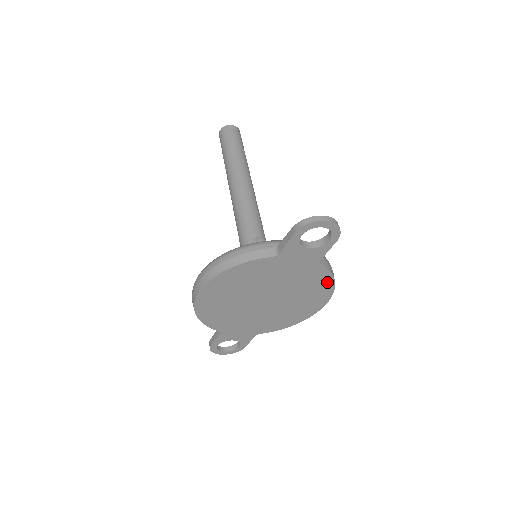
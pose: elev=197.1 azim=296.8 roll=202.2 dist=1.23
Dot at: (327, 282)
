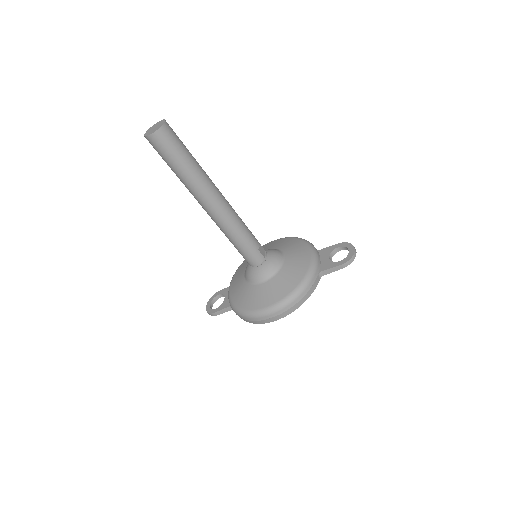
Dot at: occluded
